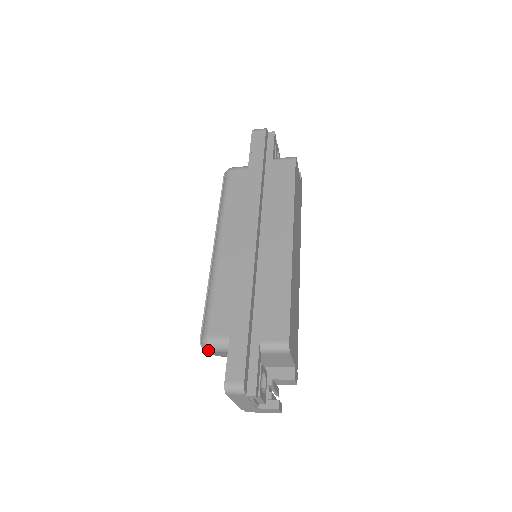
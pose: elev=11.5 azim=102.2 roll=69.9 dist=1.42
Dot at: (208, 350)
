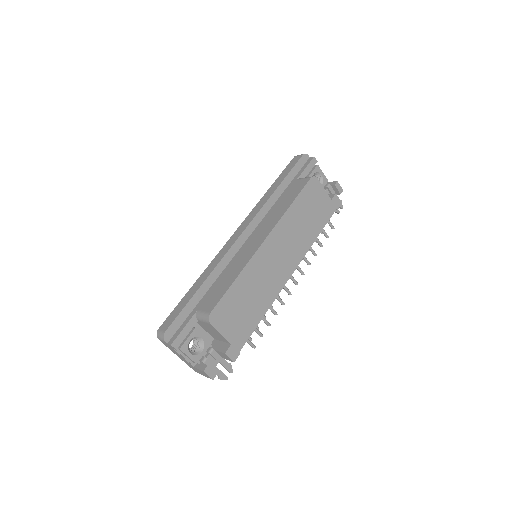
Dot at: occluded
